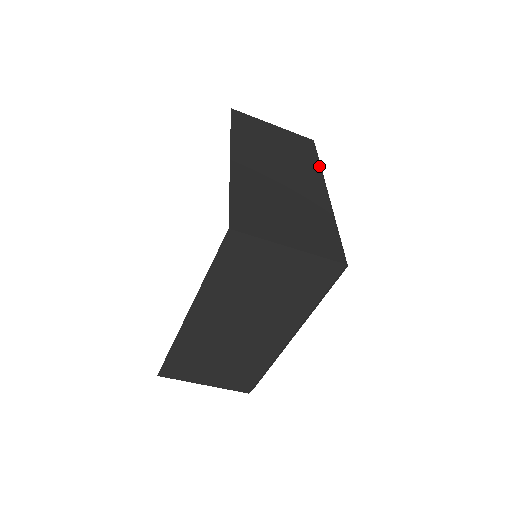
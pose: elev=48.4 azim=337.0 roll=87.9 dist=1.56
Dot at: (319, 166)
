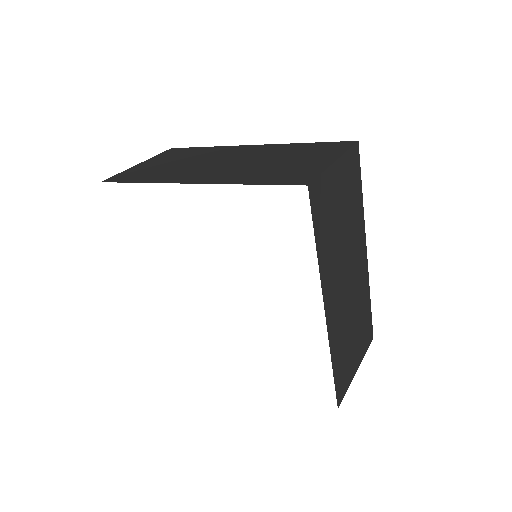
Dot at: (213, 147)
